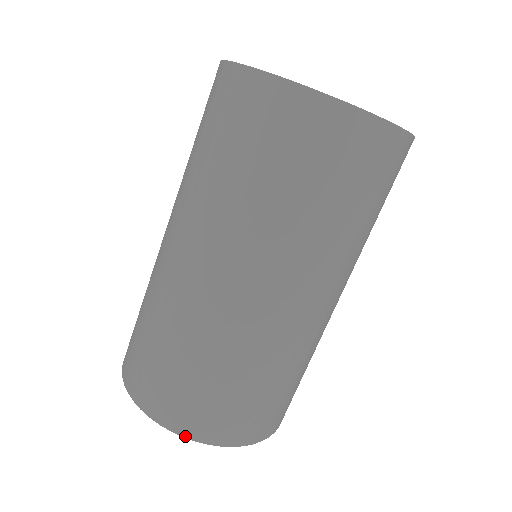
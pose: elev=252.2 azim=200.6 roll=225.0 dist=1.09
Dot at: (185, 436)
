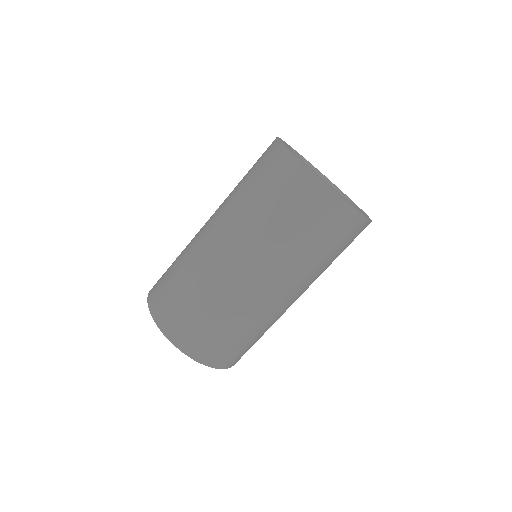
Dot at: (214, 367)
